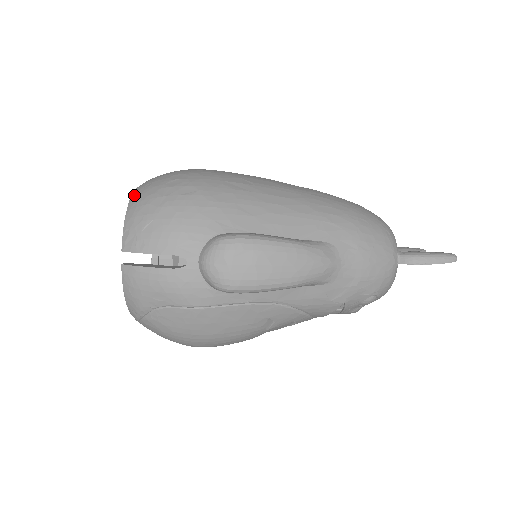
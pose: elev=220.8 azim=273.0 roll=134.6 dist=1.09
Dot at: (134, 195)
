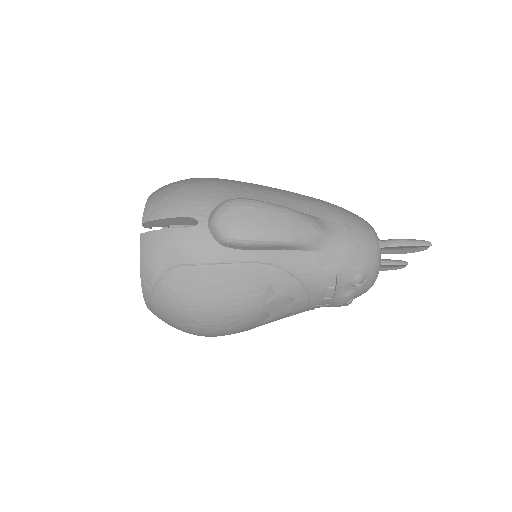
Dot at: occluded
